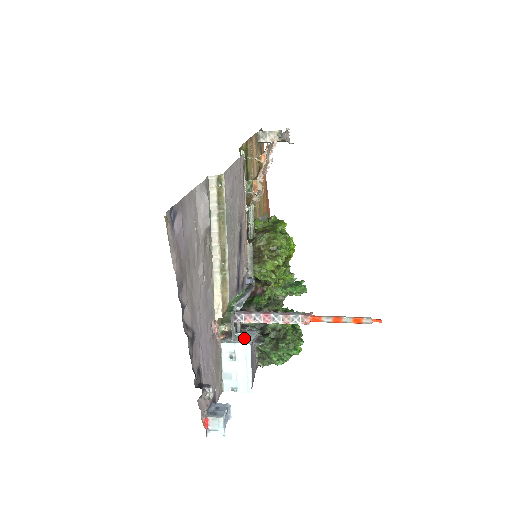
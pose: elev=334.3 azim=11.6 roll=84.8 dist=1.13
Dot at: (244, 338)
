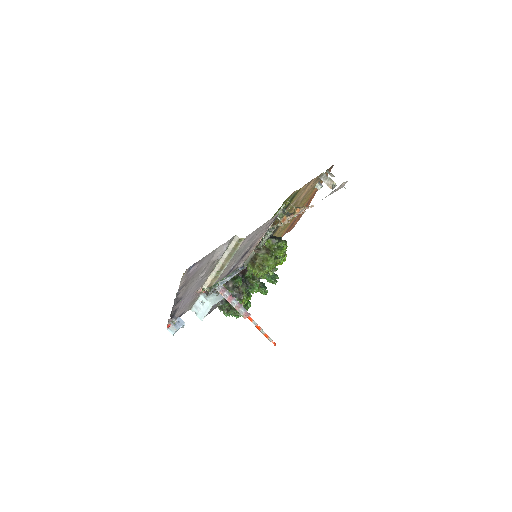
Dot at: (214, 299)
